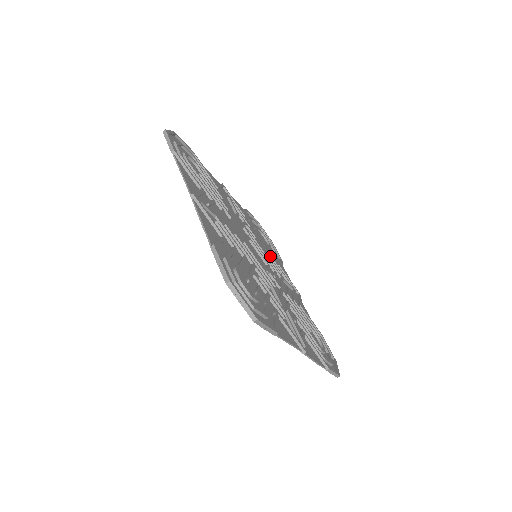
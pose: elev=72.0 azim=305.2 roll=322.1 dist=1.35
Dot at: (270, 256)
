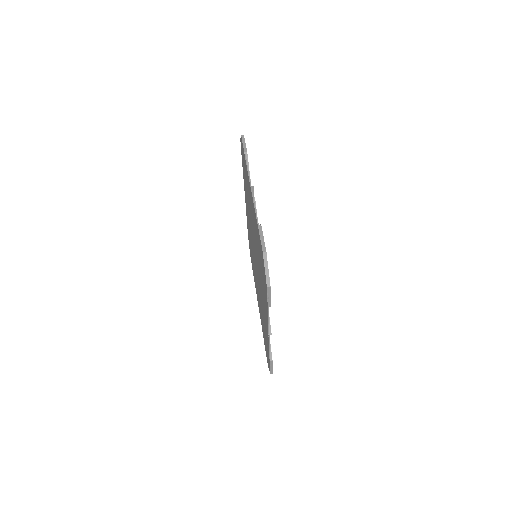
Dot at: occluded
